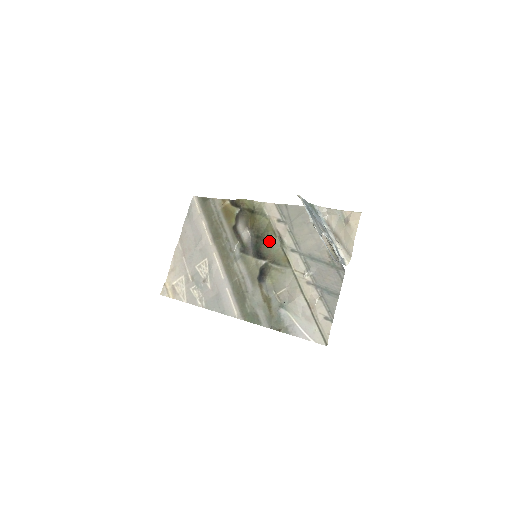
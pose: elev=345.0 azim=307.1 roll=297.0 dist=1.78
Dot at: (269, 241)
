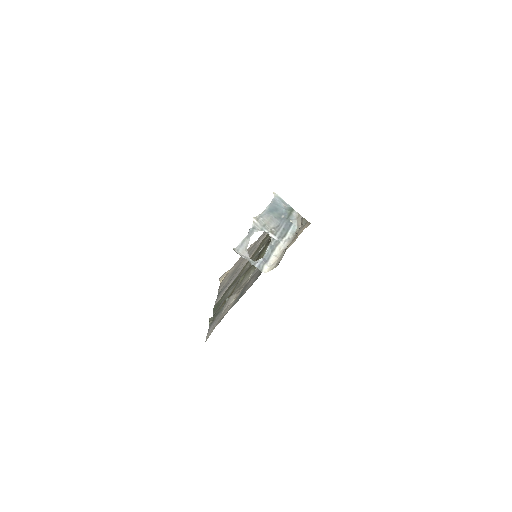
Dot at: occluded
